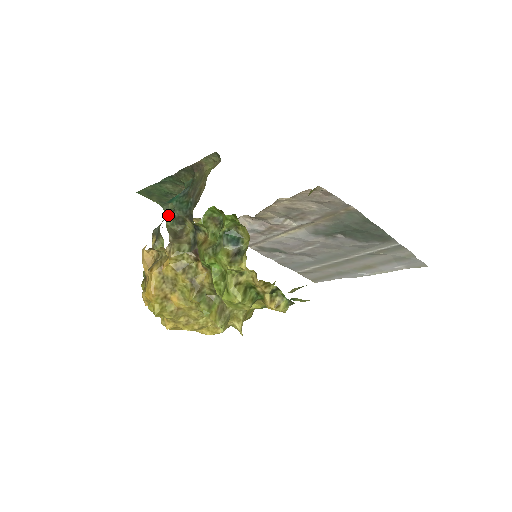
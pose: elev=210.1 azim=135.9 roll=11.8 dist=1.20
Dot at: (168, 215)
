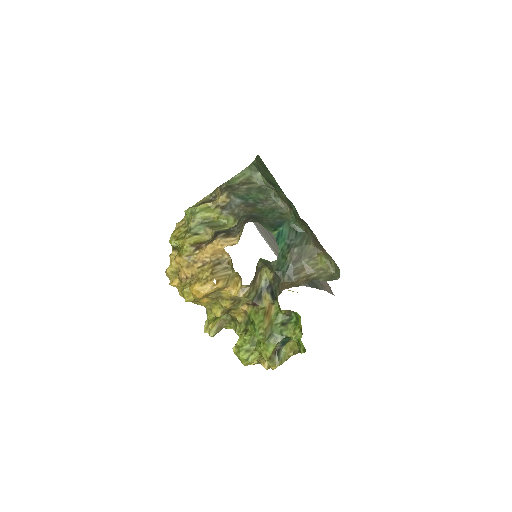
Dot at: (254, 198)
